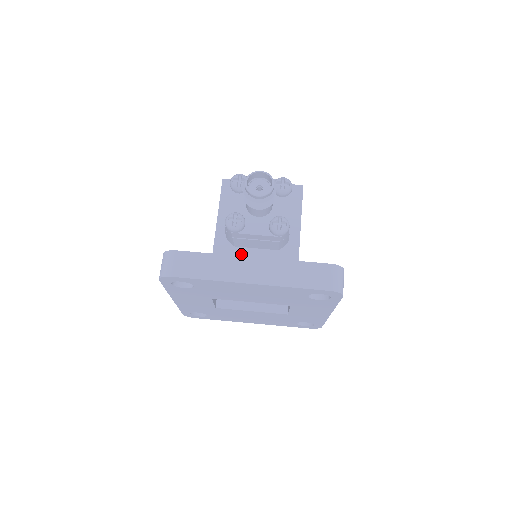
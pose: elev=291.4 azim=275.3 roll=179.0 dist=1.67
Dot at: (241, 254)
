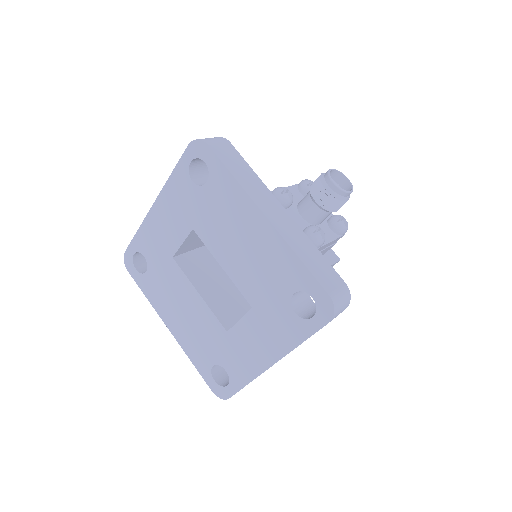
Dot at: occluded
